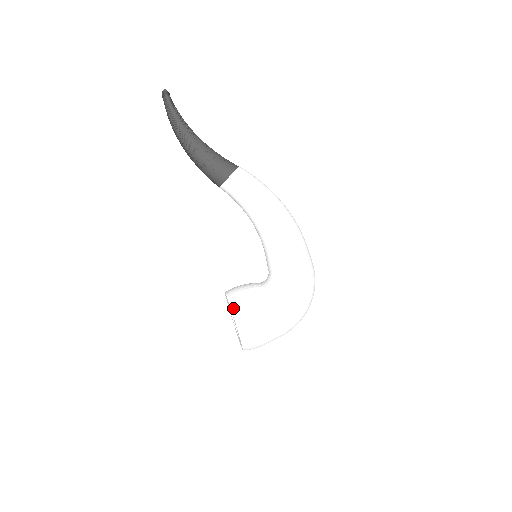
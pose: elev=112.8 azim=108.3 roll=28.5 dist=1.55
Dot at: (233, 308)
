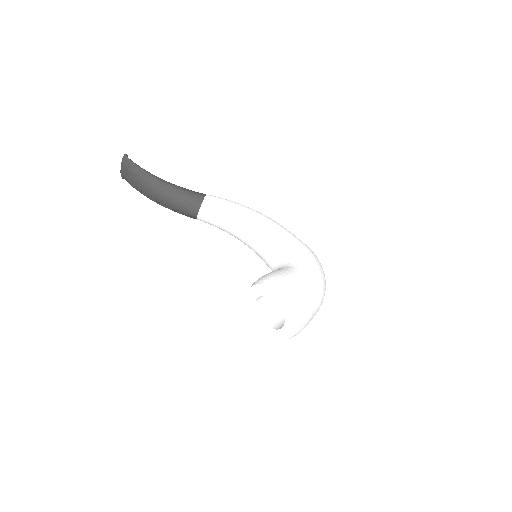
Dot at: (266, 283)
